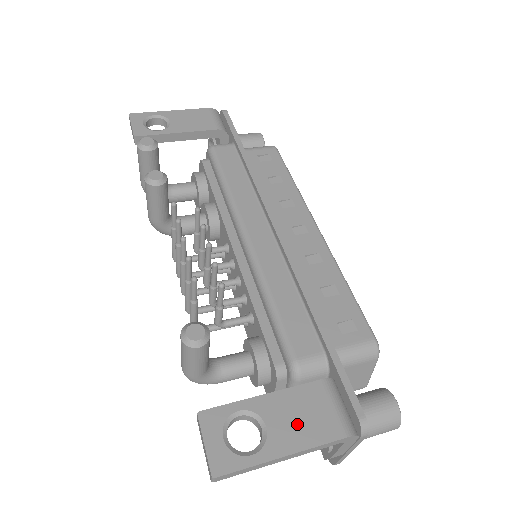
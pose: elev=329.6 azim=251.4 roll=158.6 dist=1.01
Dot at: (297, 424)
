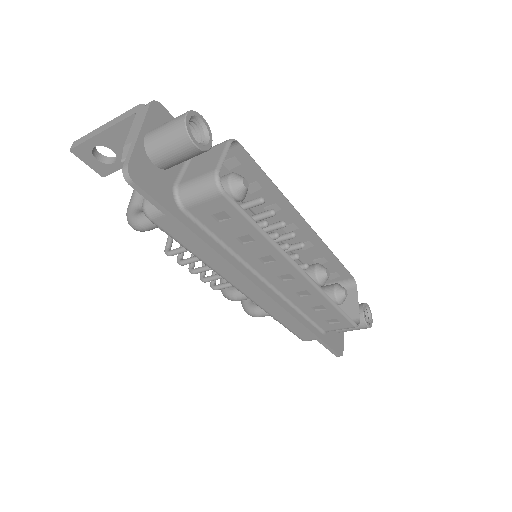
Dot at: occluded
